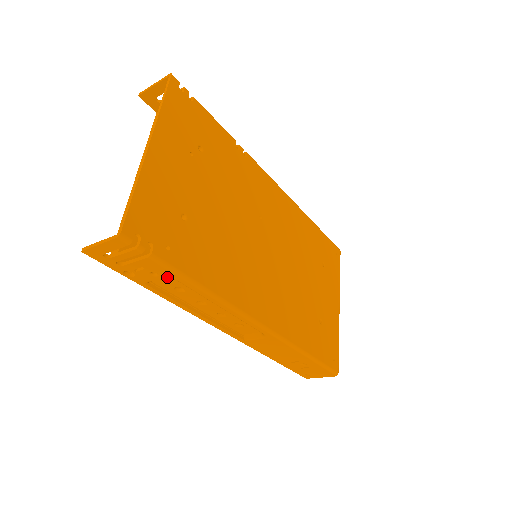
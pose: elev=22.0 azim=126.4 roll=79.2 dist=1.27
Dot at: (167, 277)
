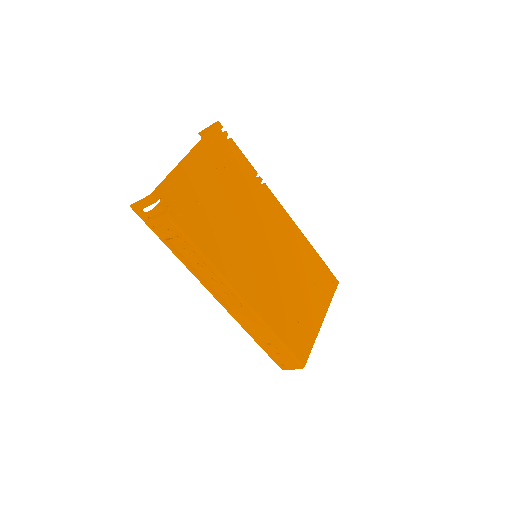
Dot at: (176, 235)
